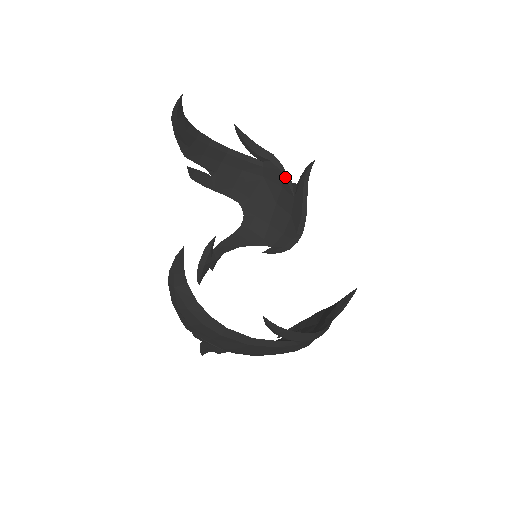
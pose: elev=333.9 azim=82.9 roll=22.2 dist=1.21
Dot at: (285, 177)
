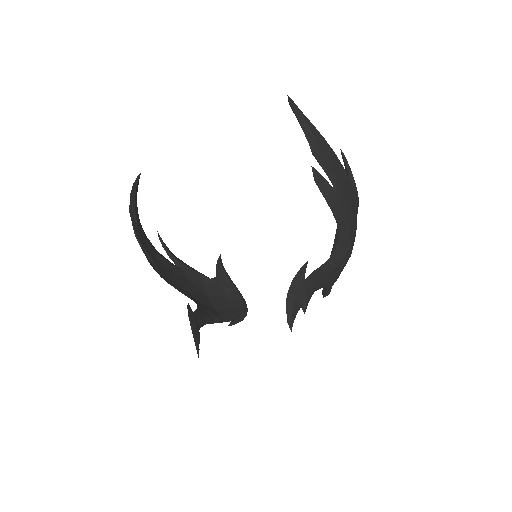
Dot at: (204, 275)
